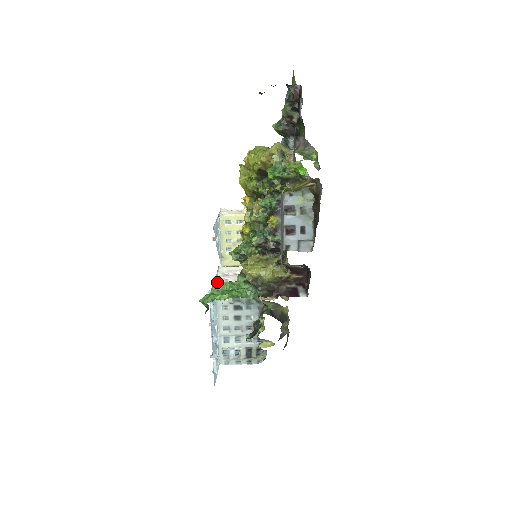
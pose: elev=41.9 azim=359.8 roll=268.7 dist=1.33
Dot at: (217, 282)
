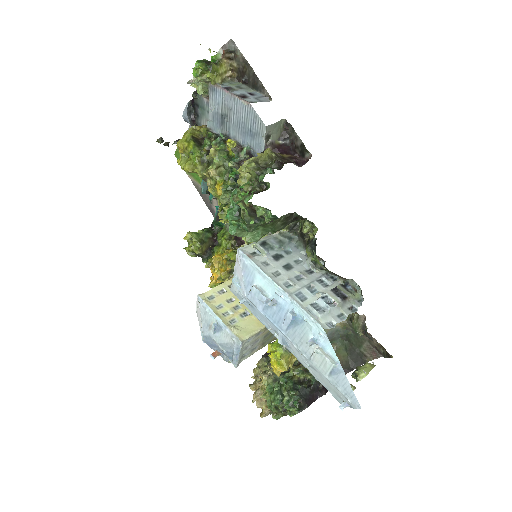
Dot at: (236, 257)
